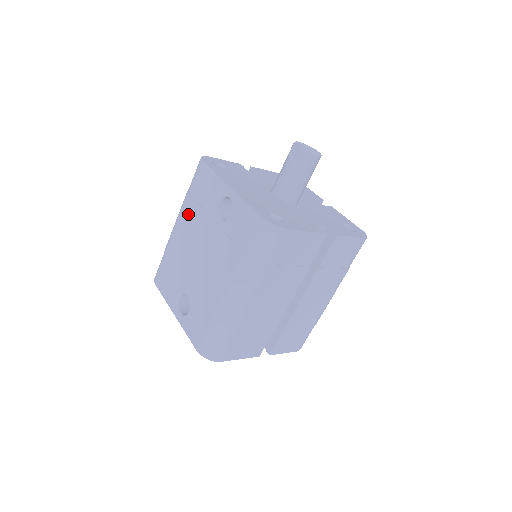
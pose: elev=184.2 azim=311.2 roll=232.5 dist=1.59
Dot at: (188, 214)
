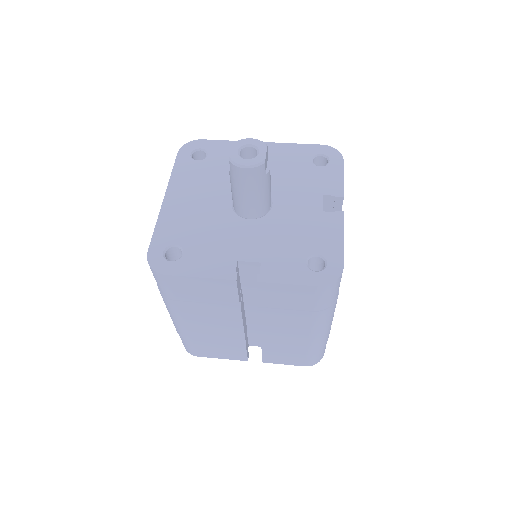
Dot at: occluded
